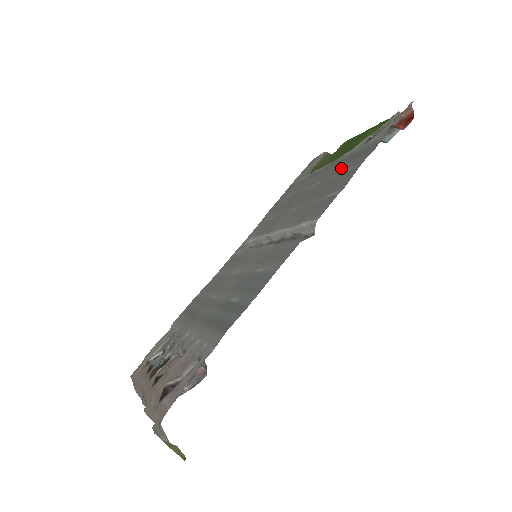
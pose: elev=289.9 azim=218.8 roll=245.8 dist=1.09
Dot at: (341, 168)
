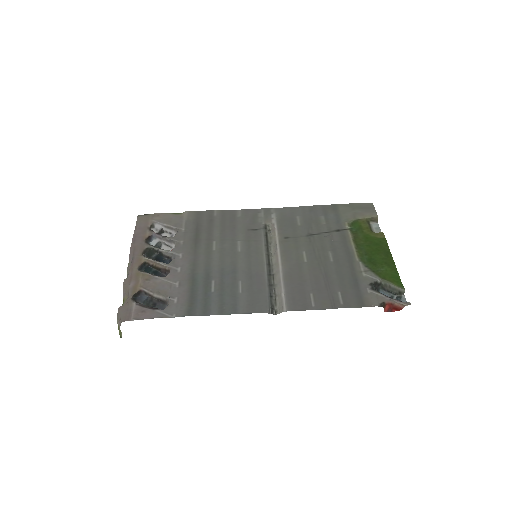
Dot at: (343, 278)
